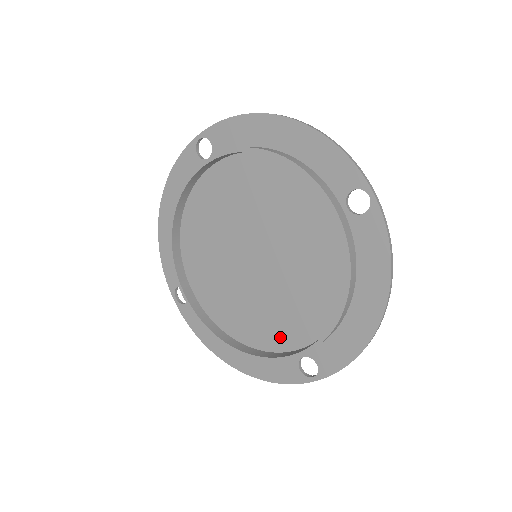
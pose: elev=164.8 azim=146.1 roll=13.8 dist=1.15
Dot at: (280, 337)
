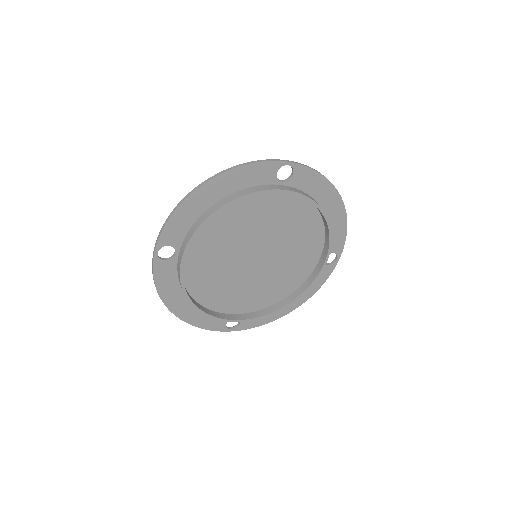
Dot at: (306, 267)
